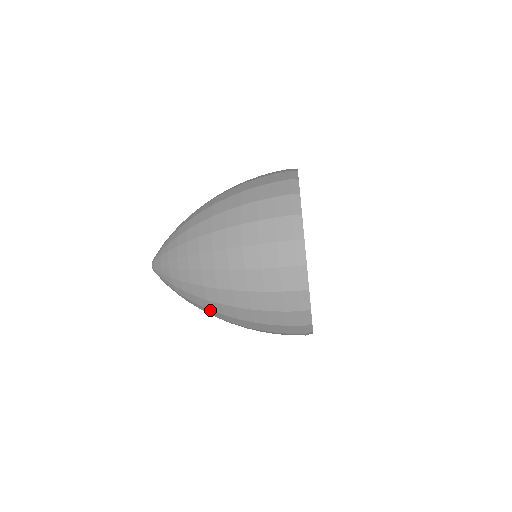
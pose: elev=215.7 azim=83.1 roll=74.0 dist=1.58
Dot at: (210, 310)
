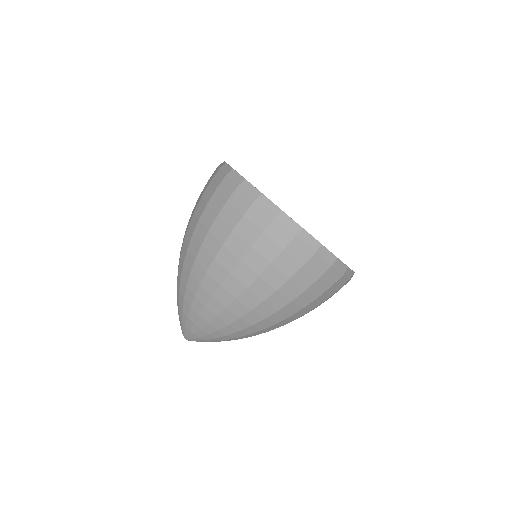
Dot at: (200, 286)
